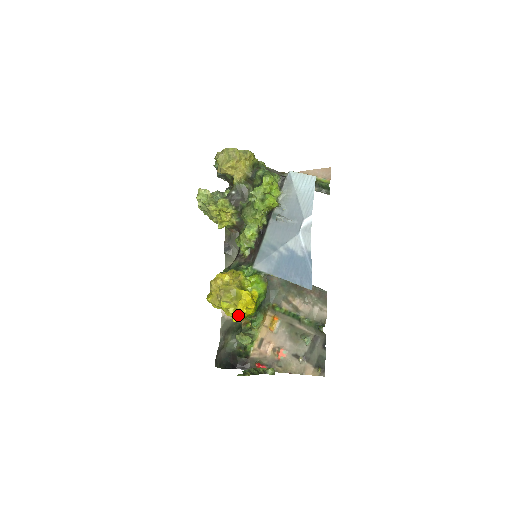
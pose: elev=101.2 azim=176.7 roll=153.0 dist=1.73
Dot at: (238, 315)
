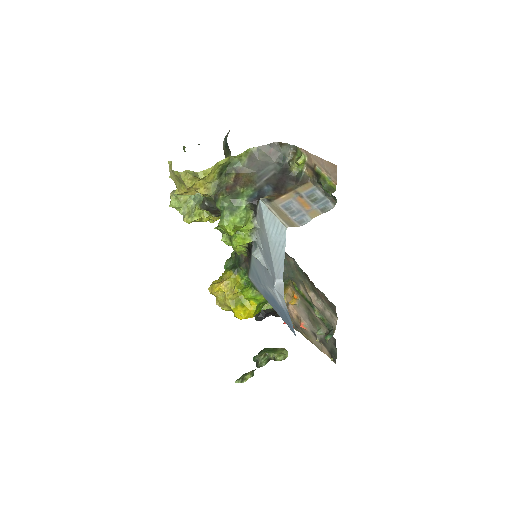
Dot at: occluded
